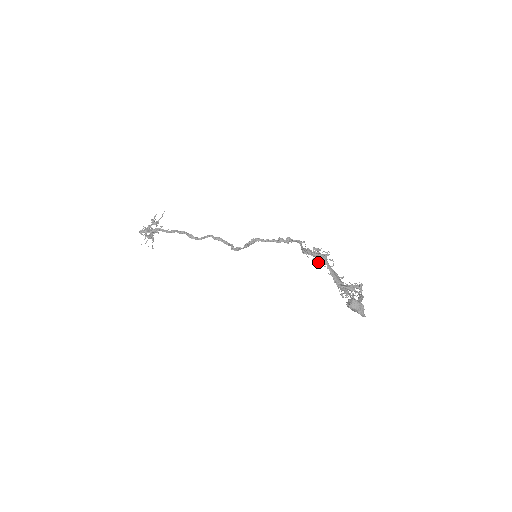
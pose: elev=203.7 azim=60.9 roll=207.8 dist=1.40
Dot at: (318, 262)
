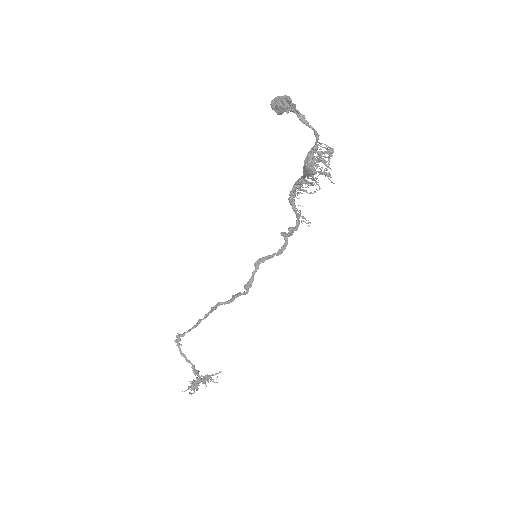
Dot at: (301, 193)
